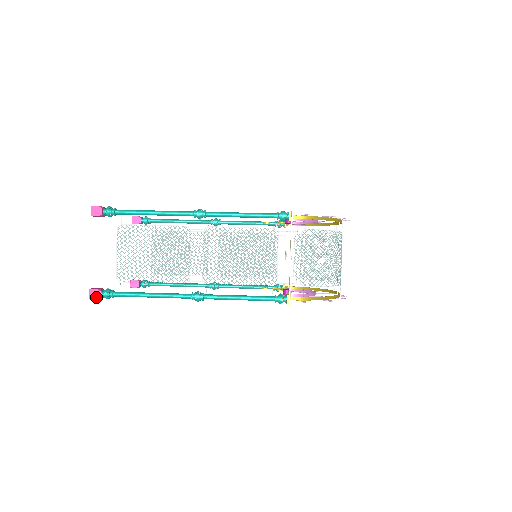
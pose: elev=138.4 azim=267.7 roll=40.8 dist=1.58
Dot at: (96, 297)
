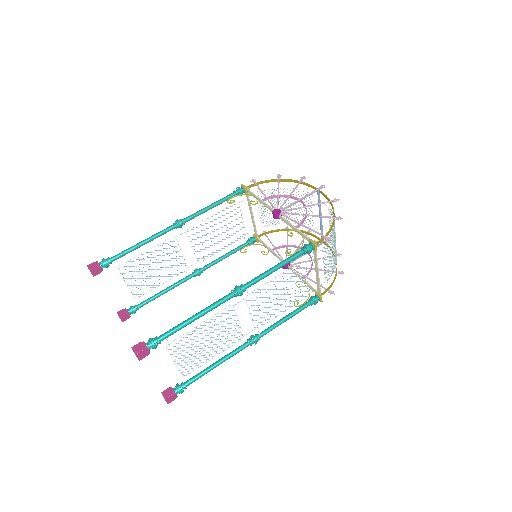
Dot at: (174, 399)
